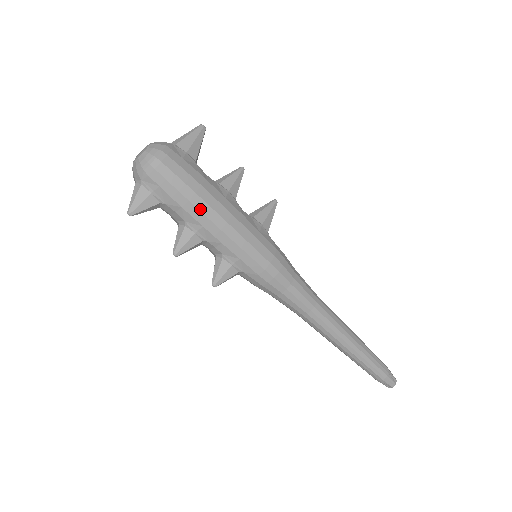
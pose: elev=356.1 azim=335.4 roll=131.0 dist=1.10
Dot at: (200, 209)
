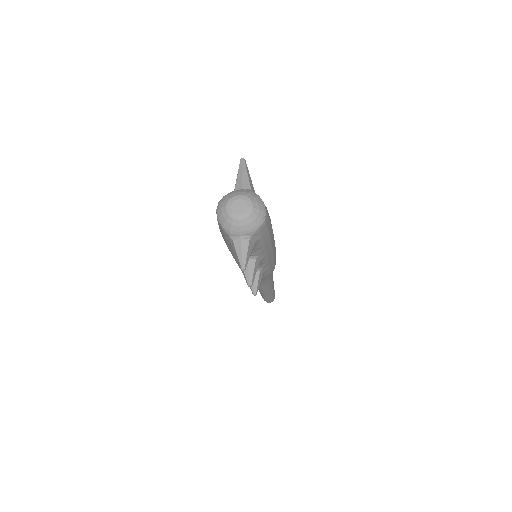
Dot at: (272, 242)
